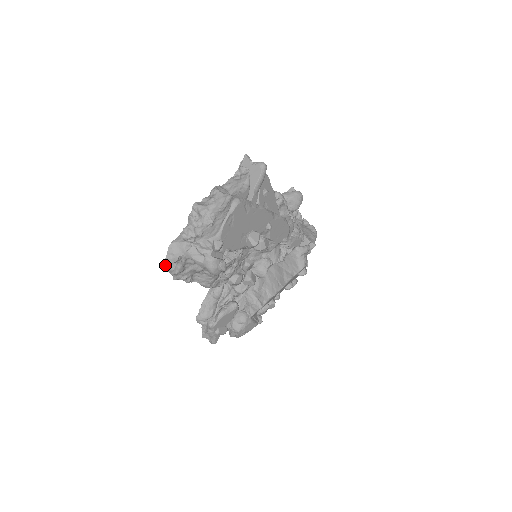
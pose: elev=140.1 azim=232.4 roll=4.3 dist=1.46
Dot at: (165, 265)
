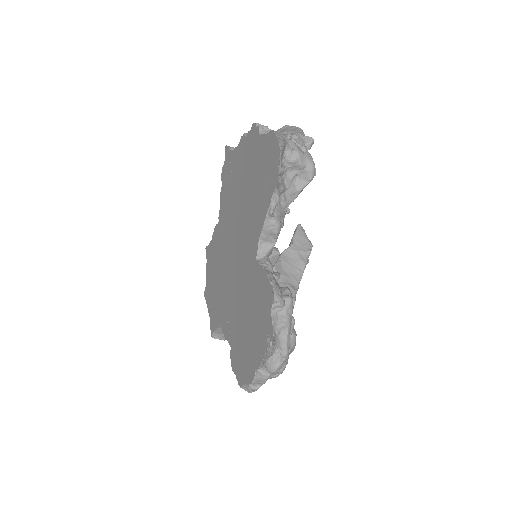
Dot at: (280, 146)
